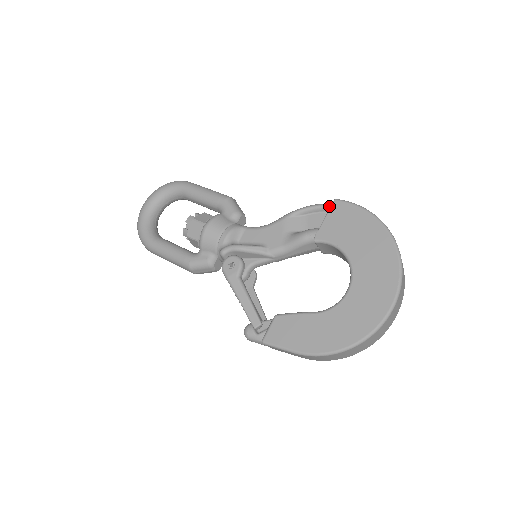
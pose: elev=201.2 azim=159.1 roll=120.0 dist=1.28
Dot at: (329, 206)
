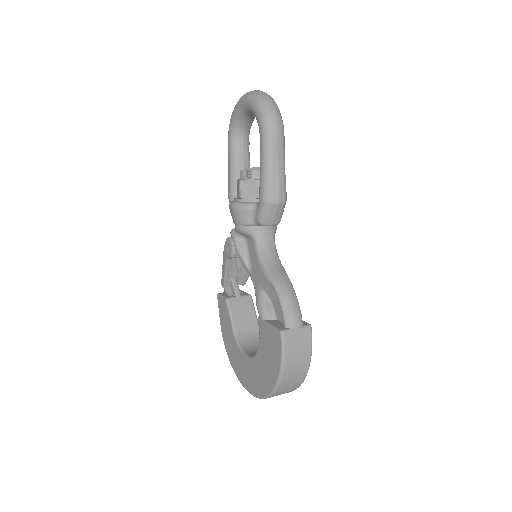
Dot at: (284, 323)
